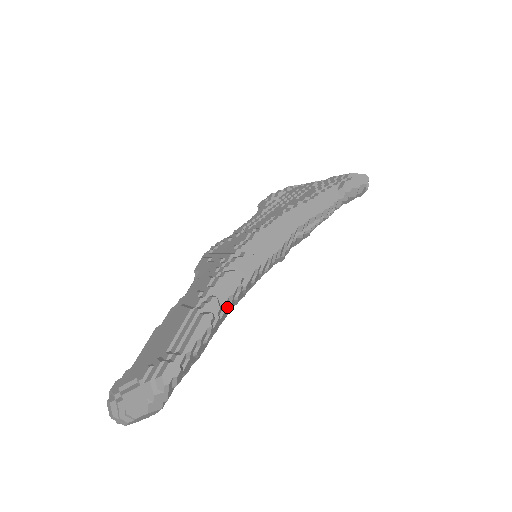
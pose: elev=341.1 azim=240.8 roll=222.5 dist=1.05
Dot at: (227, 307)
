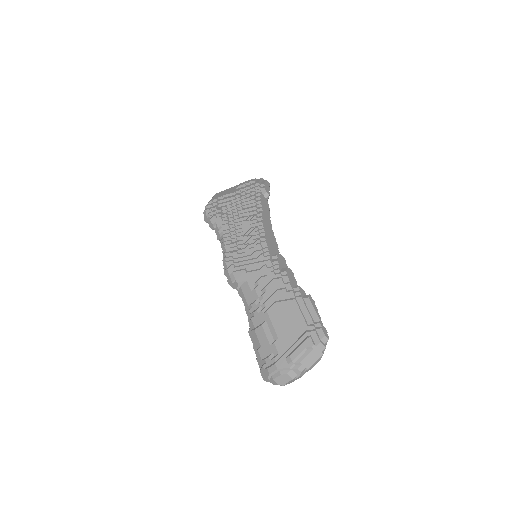
Dot at: occluded
